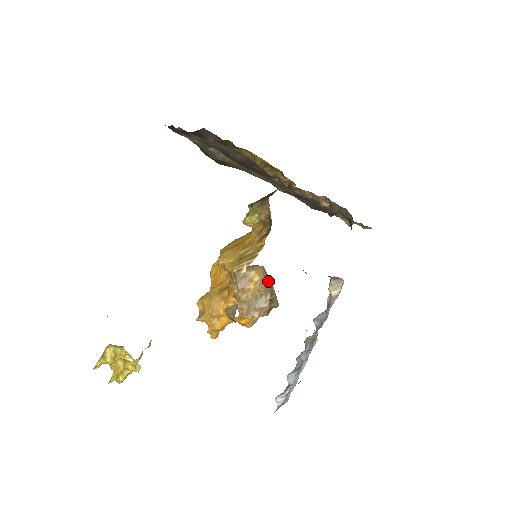
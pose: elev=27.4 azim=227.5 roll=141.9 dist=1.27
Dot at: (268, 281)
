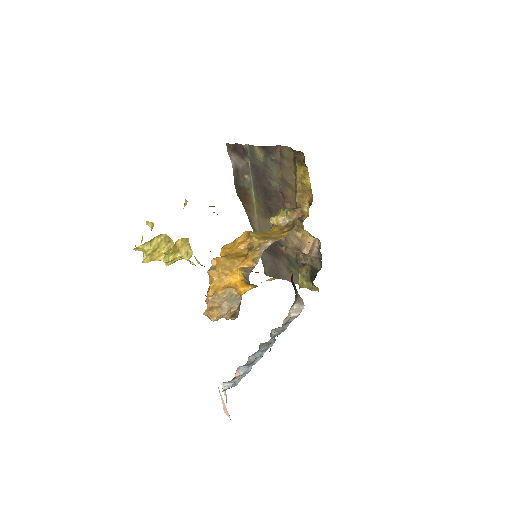
Dot at: occluded
